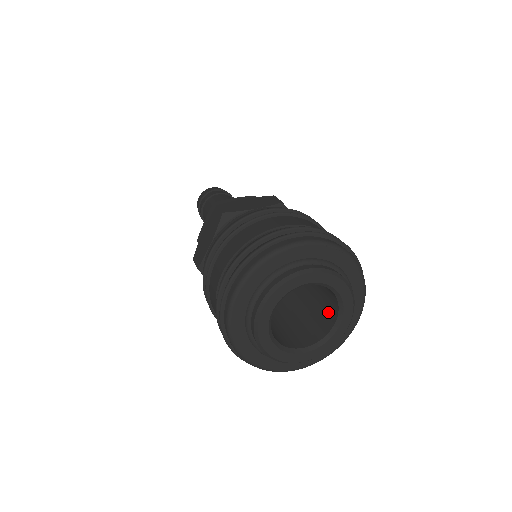
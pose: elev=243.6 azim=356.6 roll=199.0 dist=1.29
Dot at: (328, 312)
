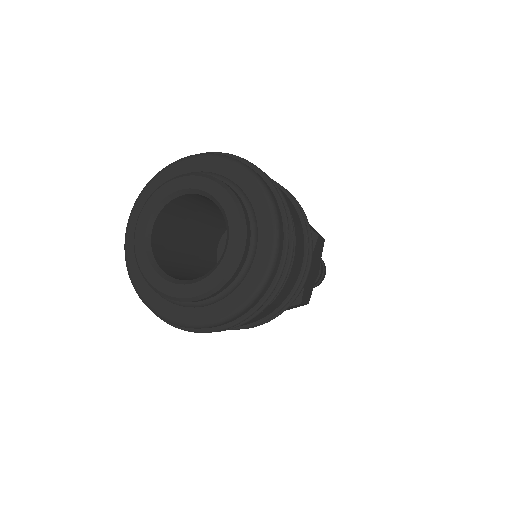
Dot at: occluded
